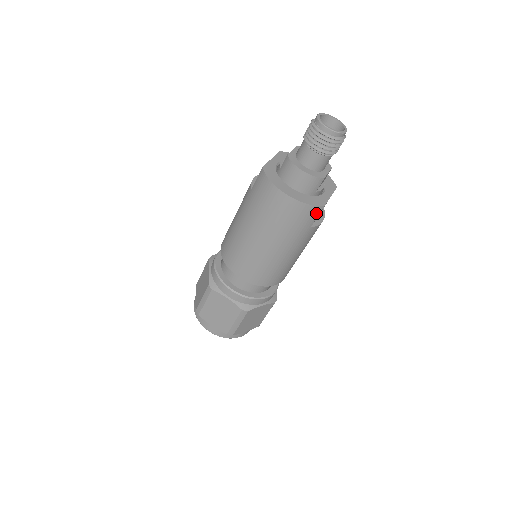
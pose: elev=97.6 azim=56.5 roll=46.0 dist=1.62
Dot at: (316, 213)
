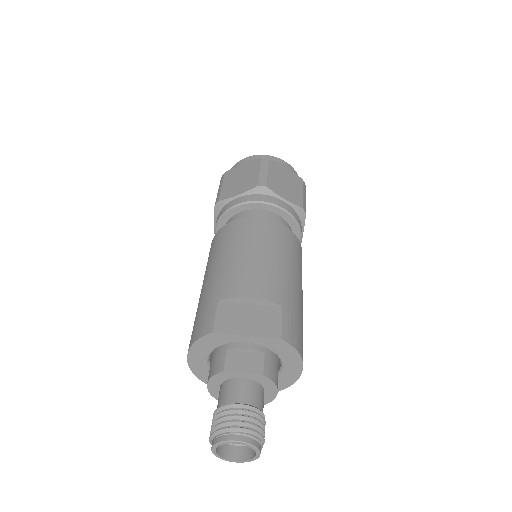
Dot at: occluded
